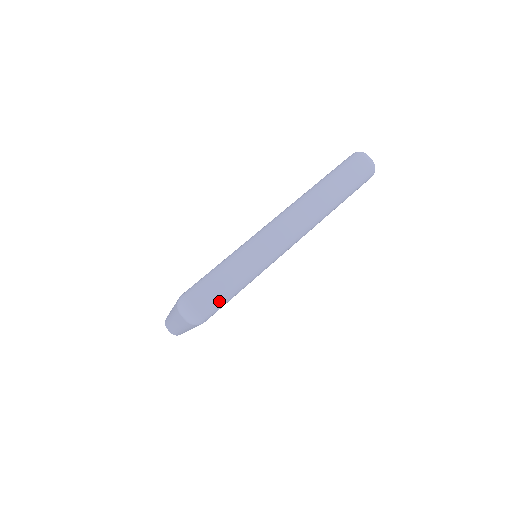
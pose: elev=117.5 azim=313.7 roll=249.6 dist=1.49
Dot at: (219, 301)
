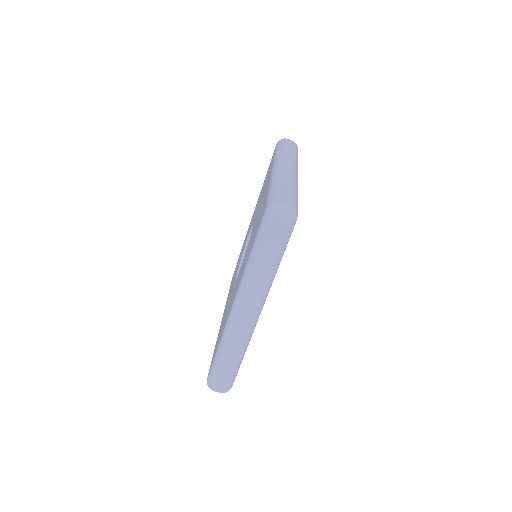
Dot at: (231, 379)
